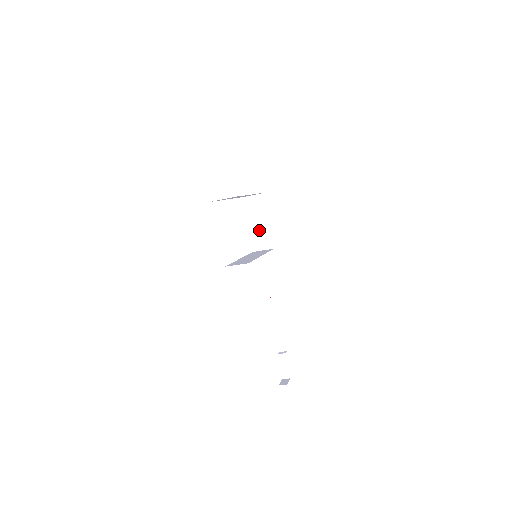
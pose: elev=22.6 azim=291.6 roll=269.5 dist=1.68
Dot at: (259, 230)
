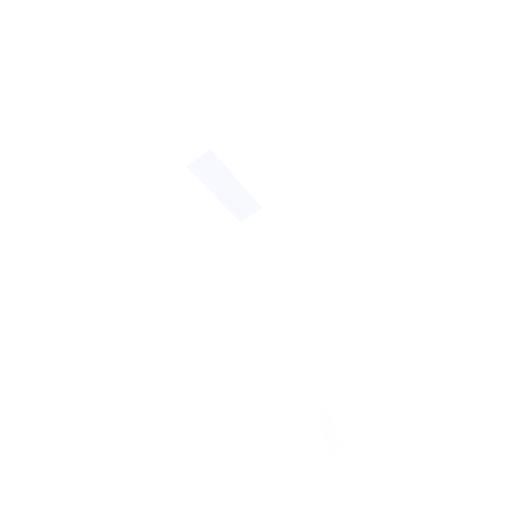
Dot at: (261, 244)
